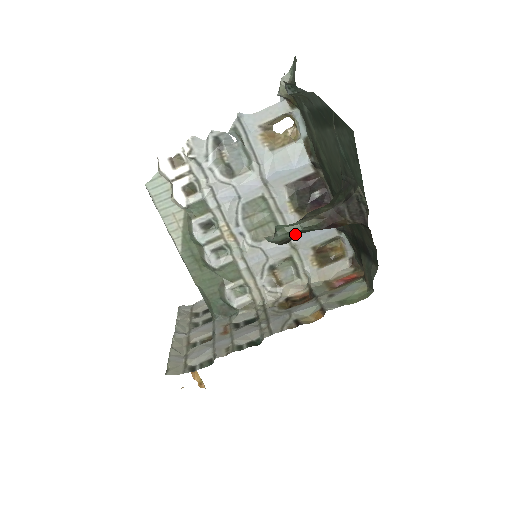
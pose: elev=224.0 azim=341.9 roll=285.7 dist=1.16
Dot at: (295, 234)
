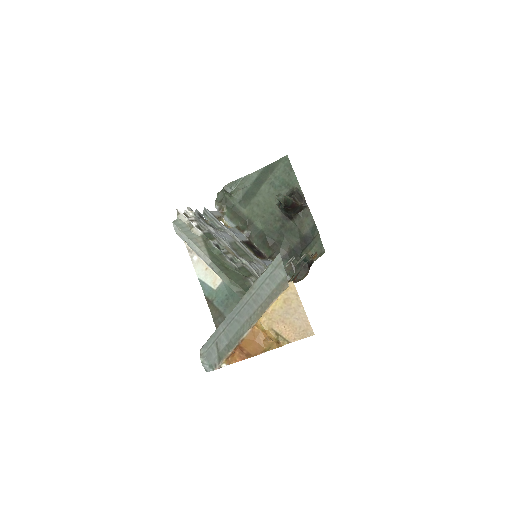
Dot at: (286, 199)
